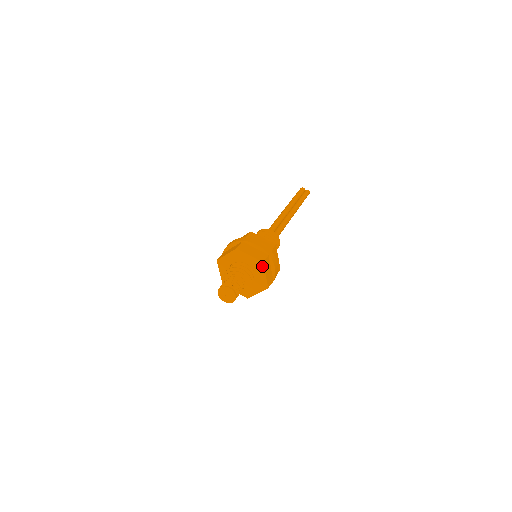
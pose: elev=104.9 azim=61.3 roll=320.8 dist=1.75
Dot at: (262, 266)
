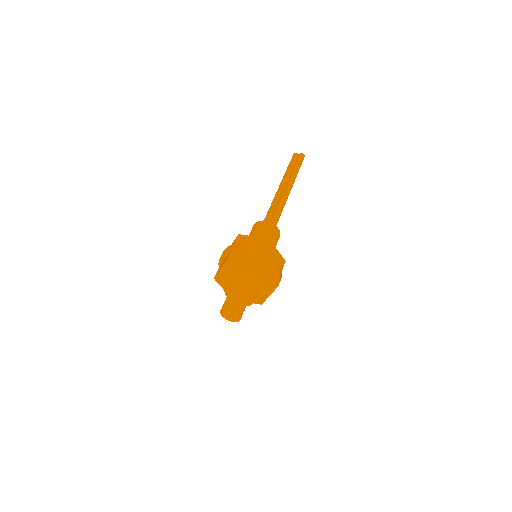
Dot at: (258, 270)
